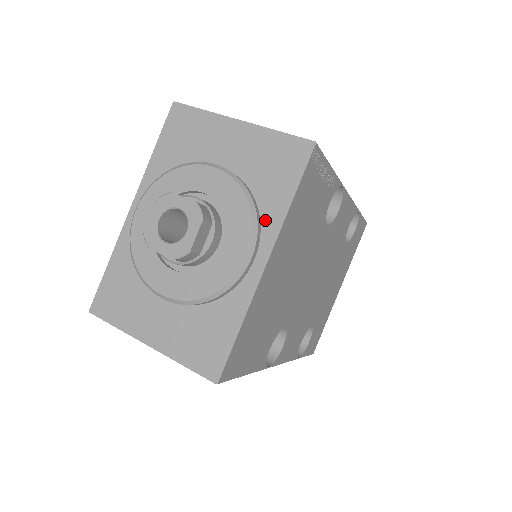
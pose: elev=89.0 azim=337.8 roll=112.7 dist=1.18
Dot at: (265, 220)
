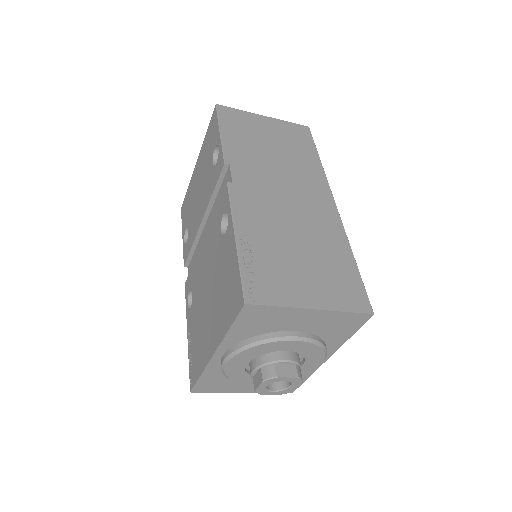
Dot at: (330, 346)
